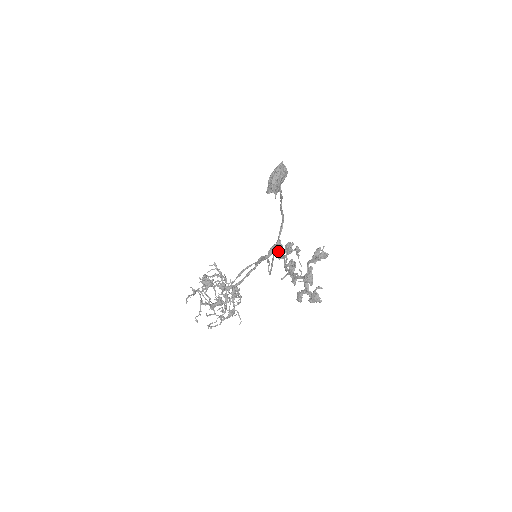
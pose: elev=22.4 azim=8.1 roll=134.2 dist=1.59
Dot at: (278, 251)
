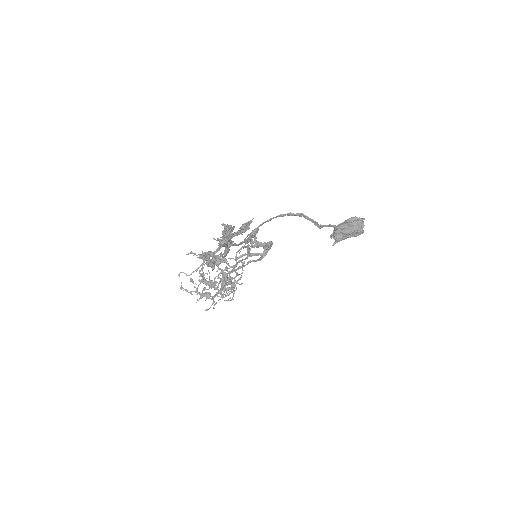
Dot at: (254, 240)
